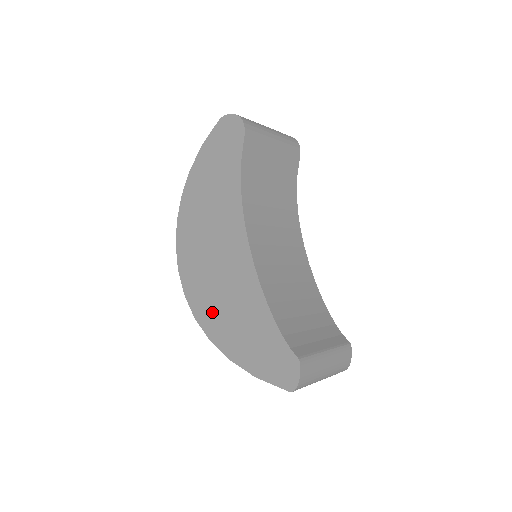
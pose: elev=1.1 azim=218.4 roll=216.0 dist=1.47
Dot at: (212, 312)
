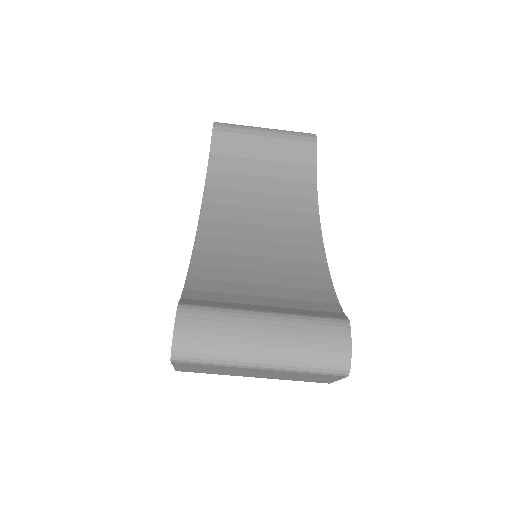
Dot at: occluded
